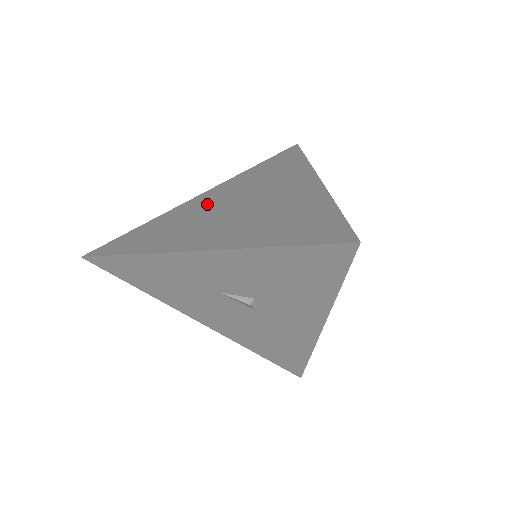
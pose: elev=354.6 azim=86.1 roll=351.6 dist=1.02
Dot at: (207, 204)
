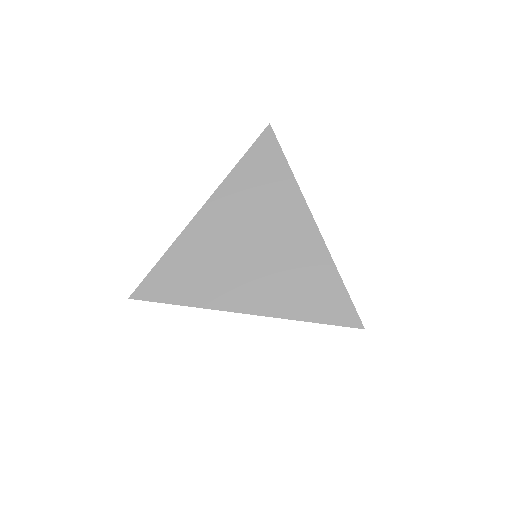
Dot at: (220, 234)
